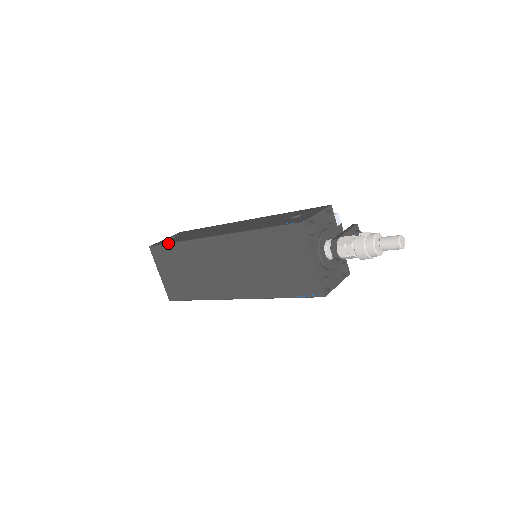
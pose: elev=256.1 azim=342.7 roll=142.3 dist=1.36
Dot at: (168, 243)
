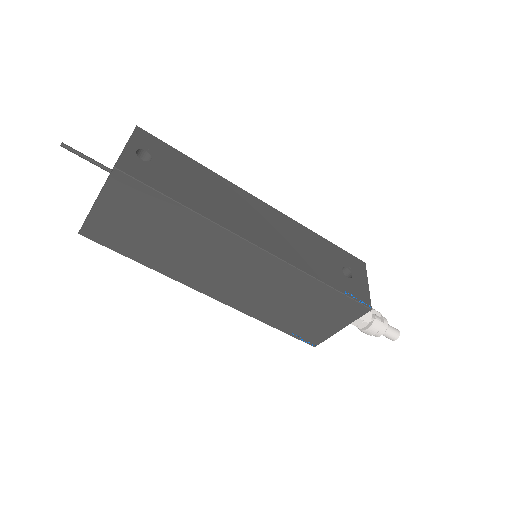
Dot at: (167, 195)
